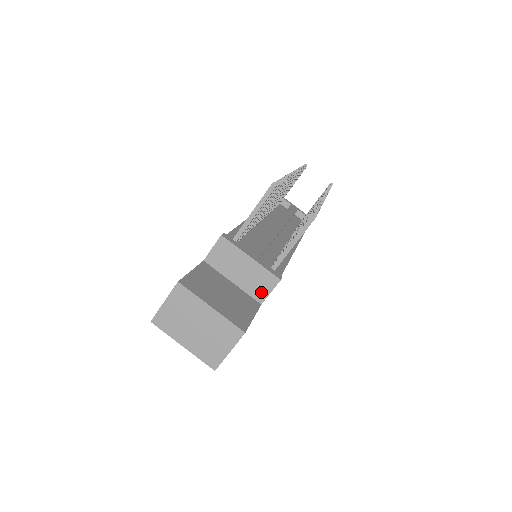
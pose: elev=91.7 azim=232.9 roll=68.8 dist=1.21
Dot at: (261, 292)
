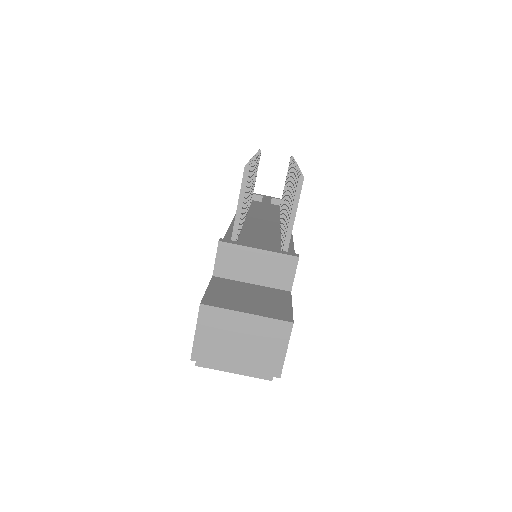
Dot at: (285, 279)
